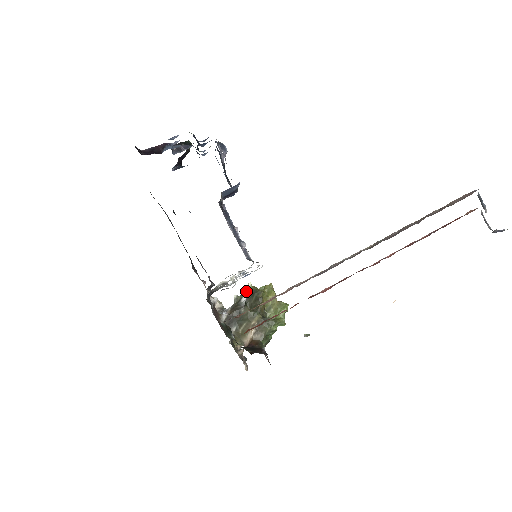
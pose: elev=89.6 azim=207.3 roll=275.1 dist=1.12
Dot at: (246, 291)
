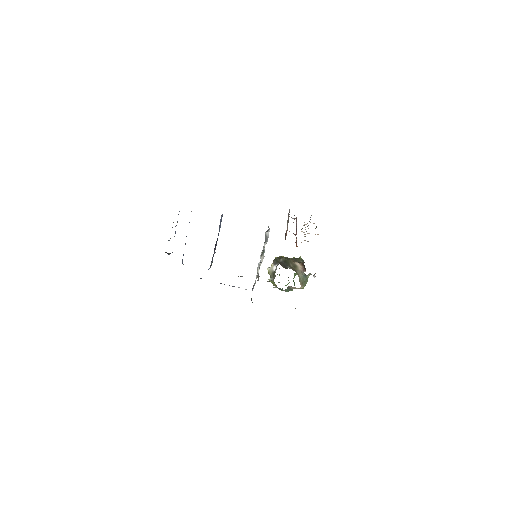
Dot at: (271, 268)
